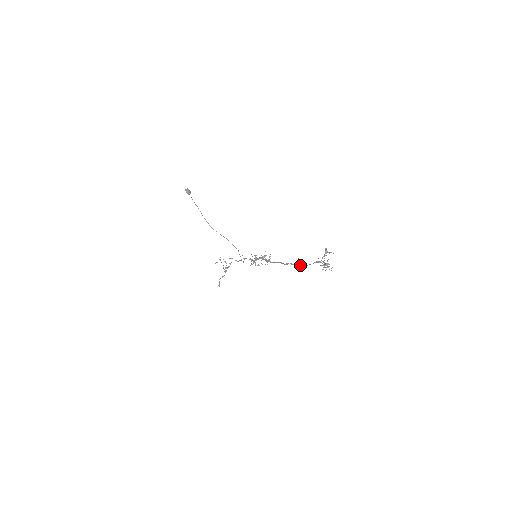
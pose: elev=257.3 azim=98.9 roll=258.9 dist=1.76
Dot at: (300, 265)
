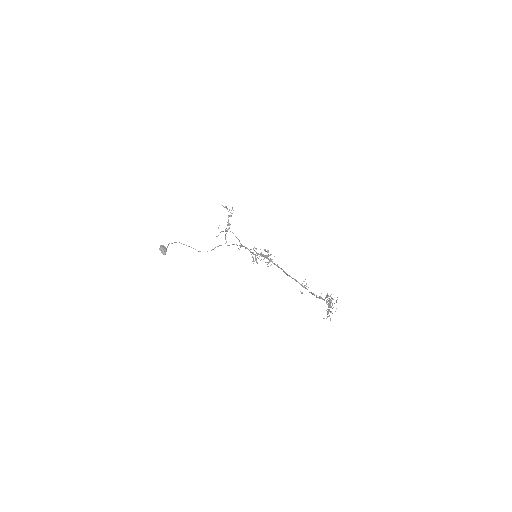
Dot at: (303, 287)
